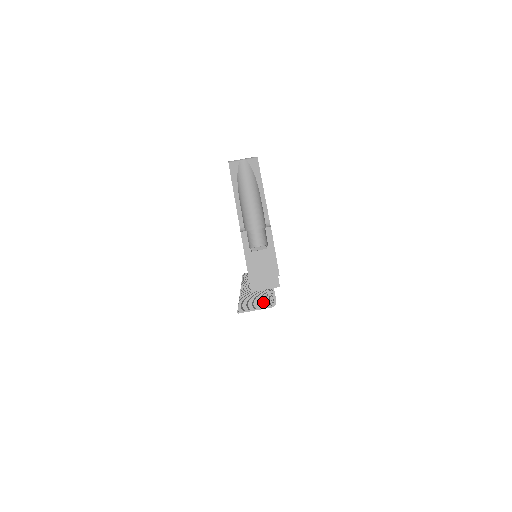
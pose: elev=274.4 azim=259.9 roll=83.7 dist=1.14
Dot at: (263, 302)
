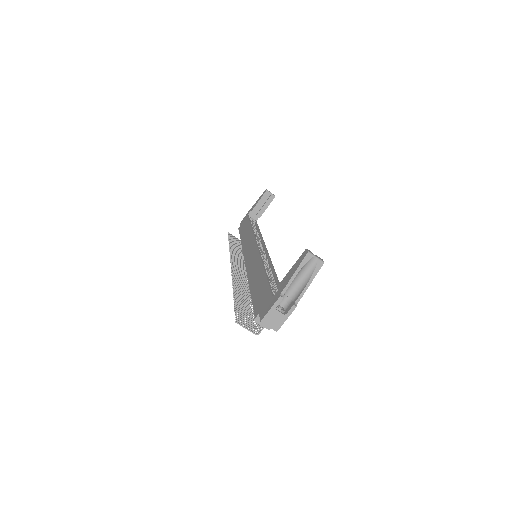
Dot at: (250, 321)
